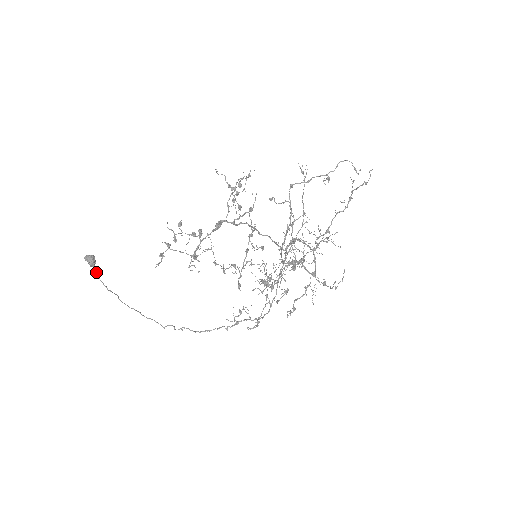
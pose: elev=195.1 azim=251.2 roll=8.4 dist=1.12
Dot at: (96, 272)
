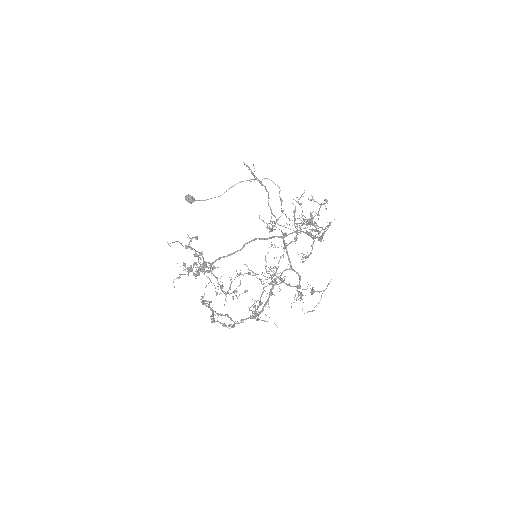
Dot at: occluded
